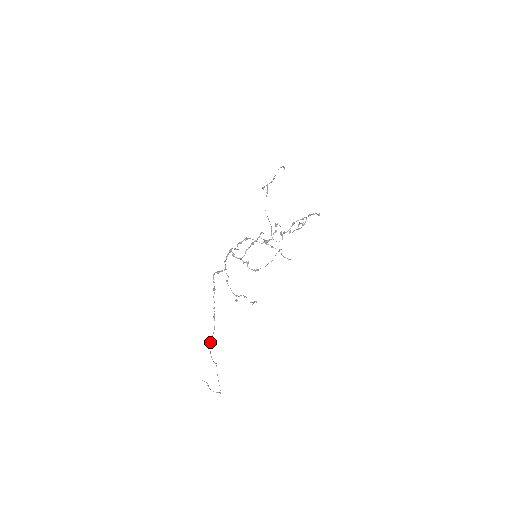
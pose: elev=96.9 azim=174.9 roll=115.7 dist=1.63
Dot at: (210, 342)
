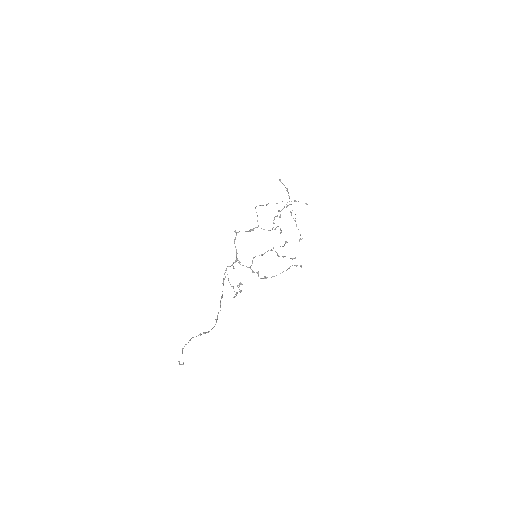
Dot at: (200, 333)
